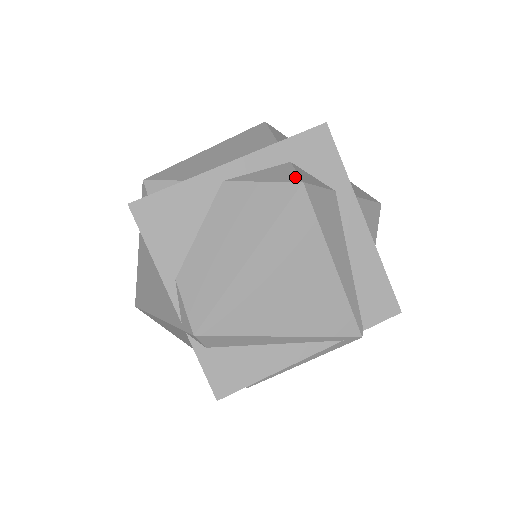
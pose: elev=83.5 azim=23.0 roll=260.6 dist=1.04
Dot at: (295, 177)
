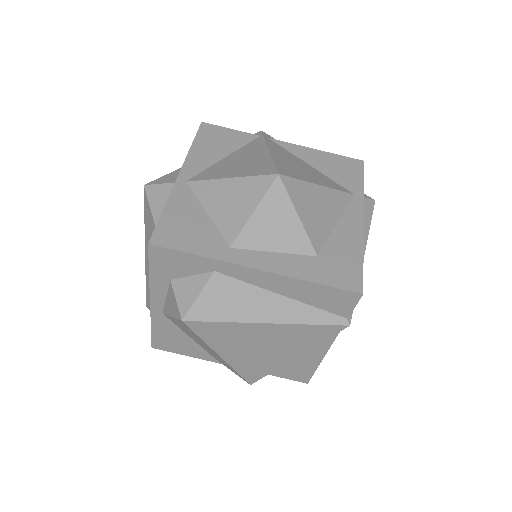
Dot at: (178, 311)
